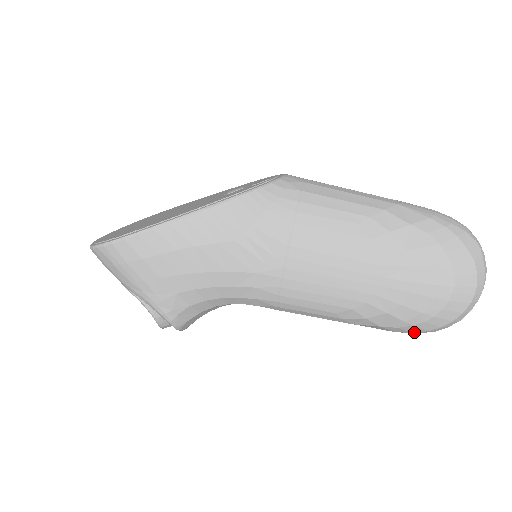
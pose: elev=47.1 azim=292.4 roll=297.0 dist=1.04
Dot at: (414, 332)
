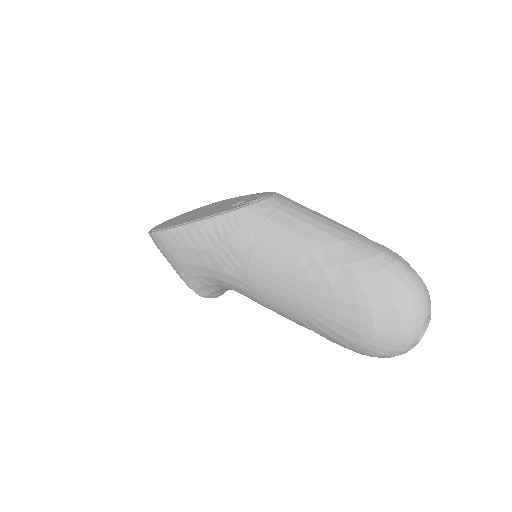
Dot at: occluded
